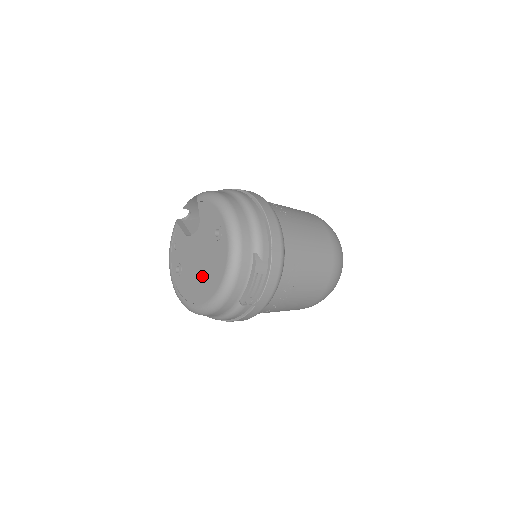
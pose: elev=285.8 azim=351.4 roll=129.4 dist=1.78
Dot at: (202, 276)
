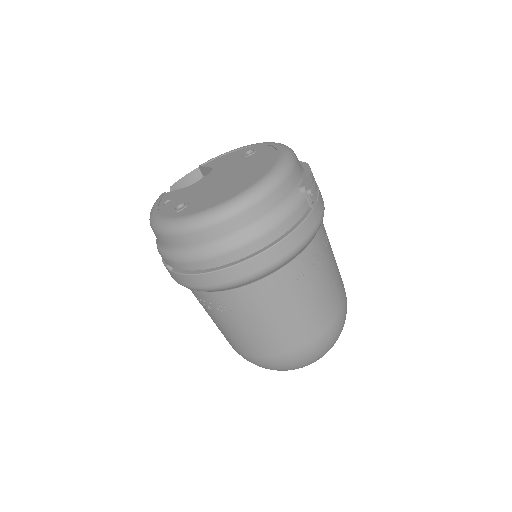
Dot at: (238, 178)
